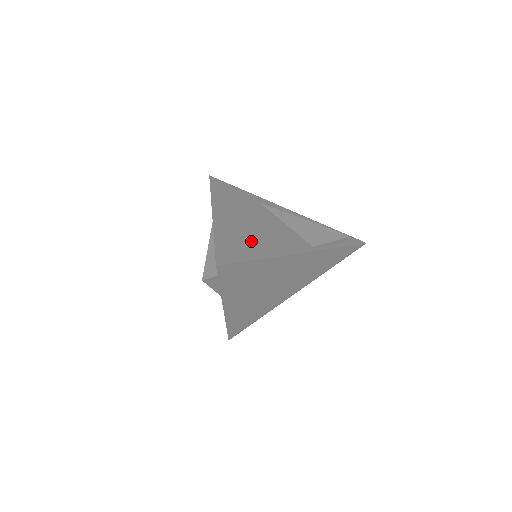
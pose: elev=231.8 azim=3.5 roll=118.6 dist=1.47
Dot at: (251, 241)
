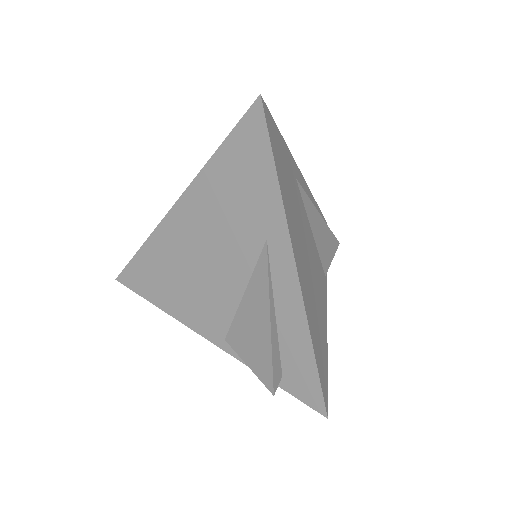
Dot at: (319, 319)
